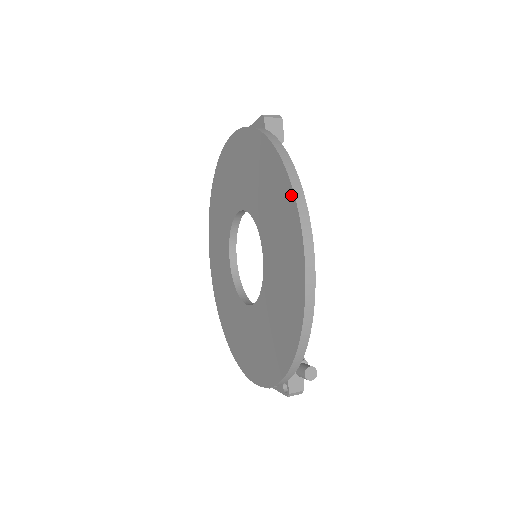
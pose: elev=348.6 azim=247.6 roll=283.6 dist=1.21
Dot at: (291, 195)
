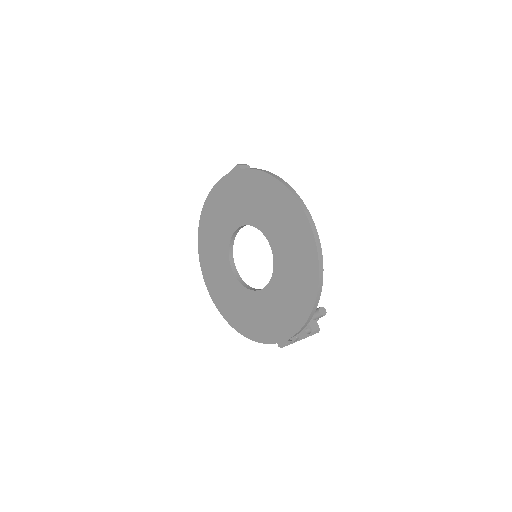
Dot at: (287, 192)
